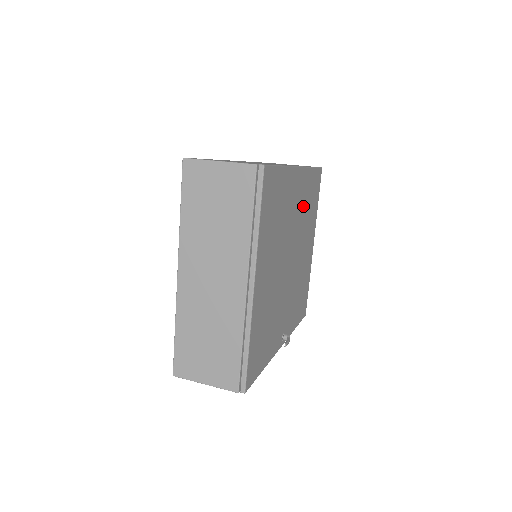
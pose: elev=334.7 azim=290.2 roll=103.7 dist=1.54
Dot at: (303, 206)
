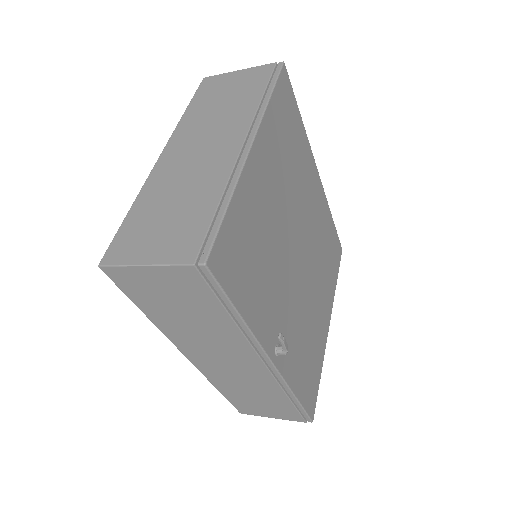
Dot at: (319, 230)
